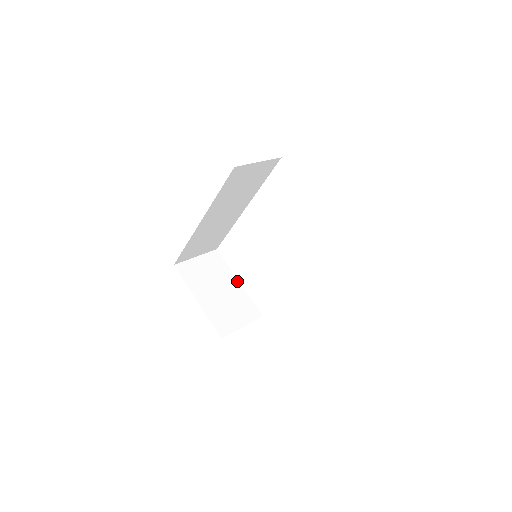
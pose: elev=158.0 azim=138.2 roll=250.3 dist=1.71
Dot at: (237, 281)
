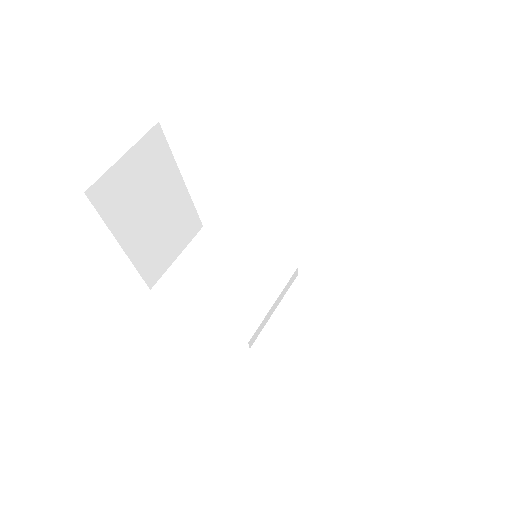
Dot at: (181, 180)
